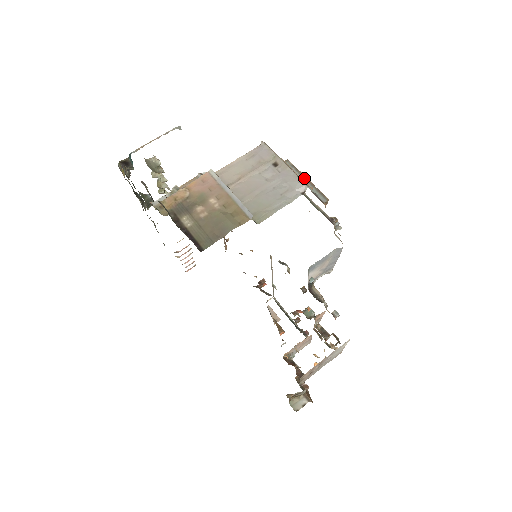
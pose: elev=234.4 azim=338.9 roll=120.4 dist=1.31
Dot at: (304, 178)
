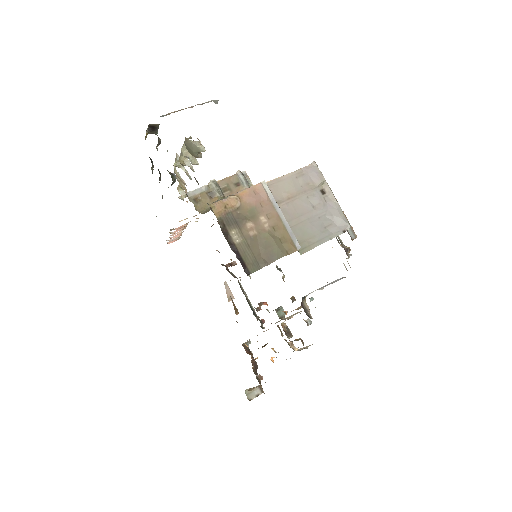
Dot at: occluded
